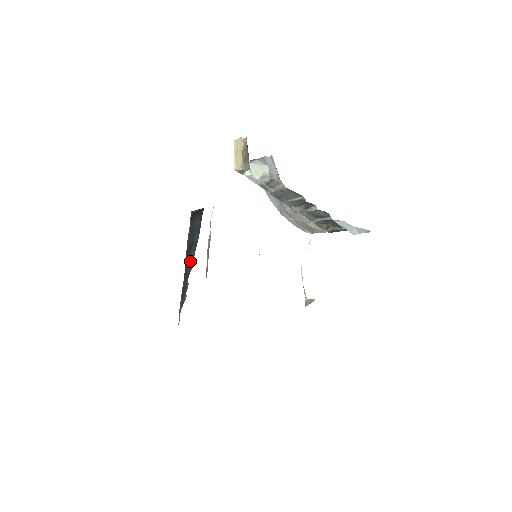
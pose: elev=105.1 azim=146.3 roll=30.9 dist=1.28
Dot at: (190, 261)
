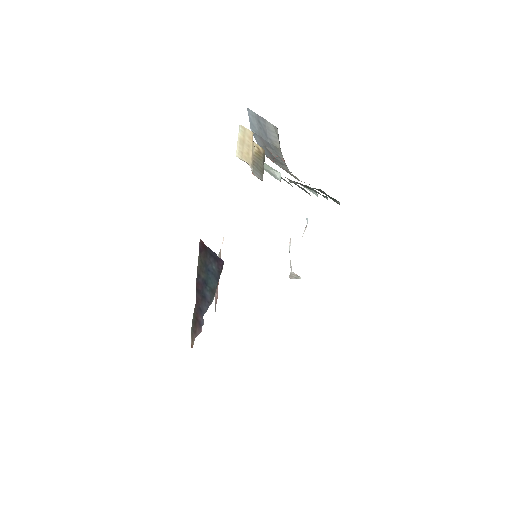
Dot at: (204, 300)
